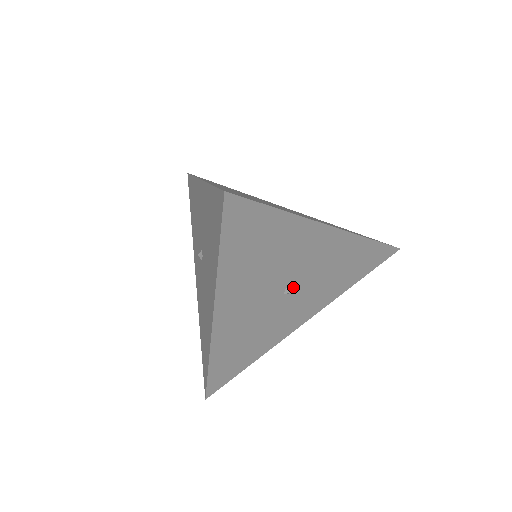
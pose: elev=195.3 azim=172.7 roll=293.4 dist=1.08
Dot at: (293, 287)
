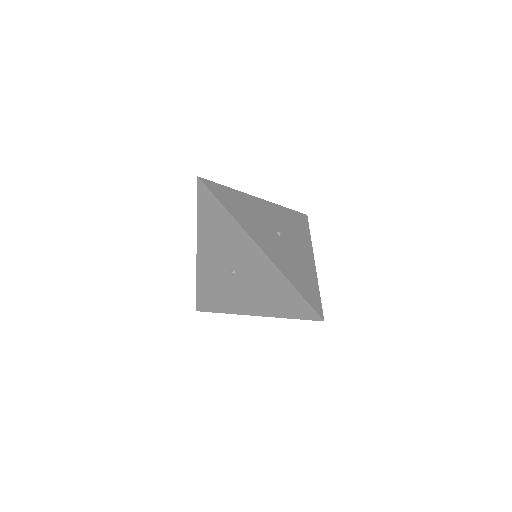
Dot at: (279, 232)
